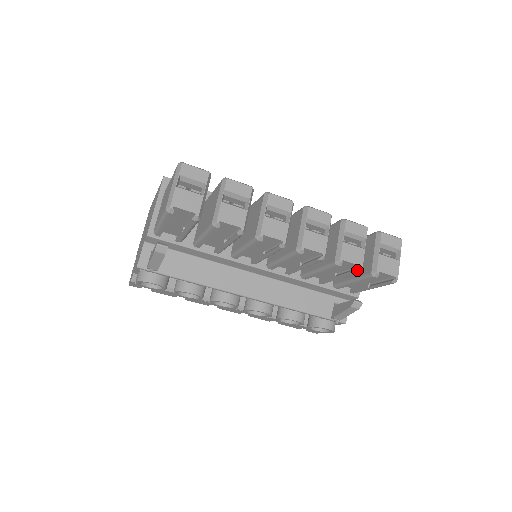
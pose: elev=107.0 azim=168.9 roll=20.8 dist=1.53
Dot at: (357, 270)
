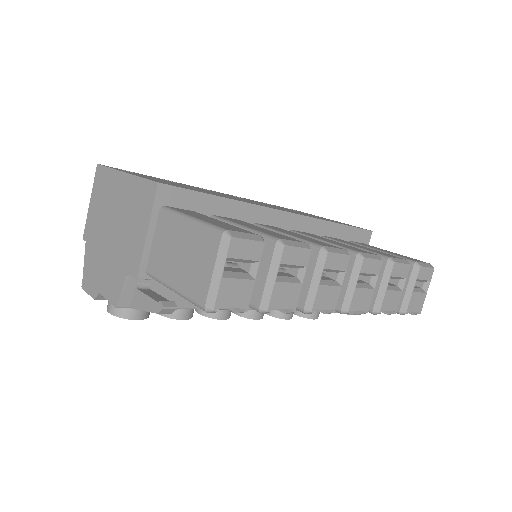
Dot at: (389, 314)
